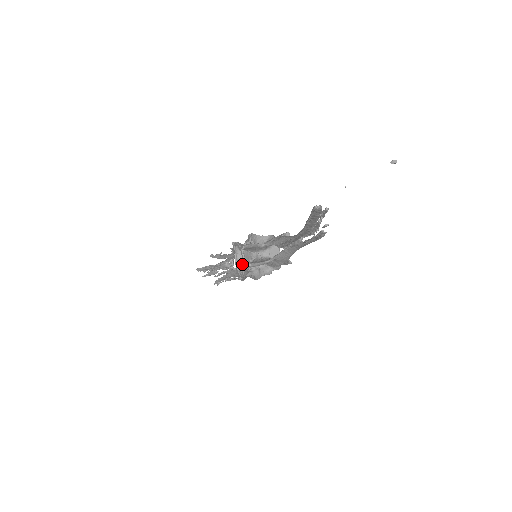
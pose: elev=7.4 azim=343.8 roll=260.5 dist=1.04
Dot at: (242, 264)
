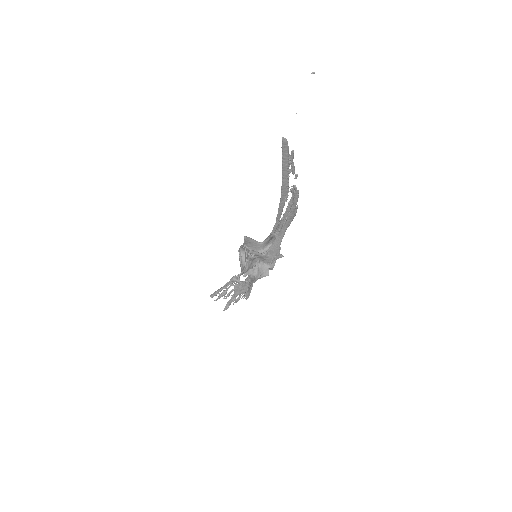
Dot at: occluded
